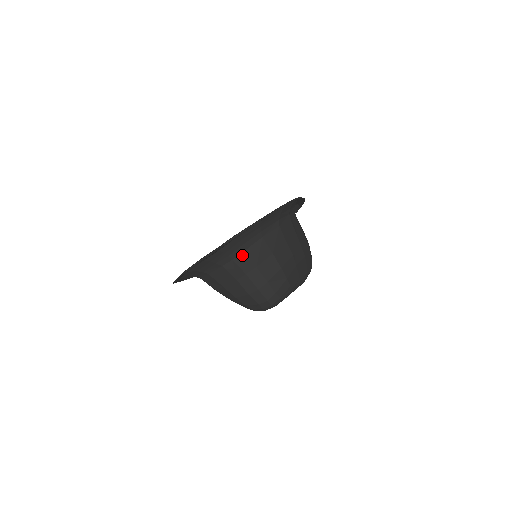
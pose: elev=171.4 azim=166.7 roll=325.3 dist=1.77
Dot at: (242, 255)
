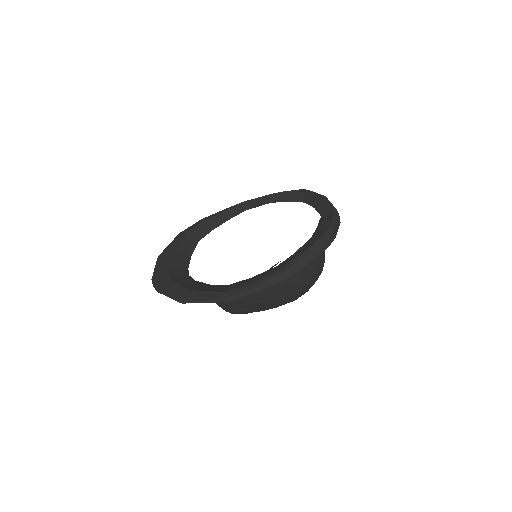
Dot at: occluded
